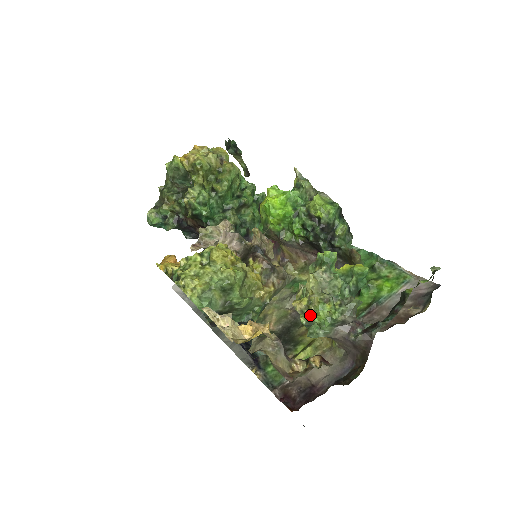
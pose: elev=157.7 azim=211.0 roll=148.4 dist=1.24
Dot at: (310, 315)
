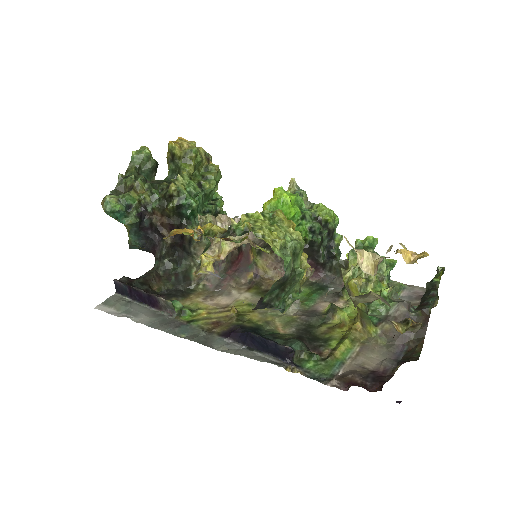
Dot at: occluded
